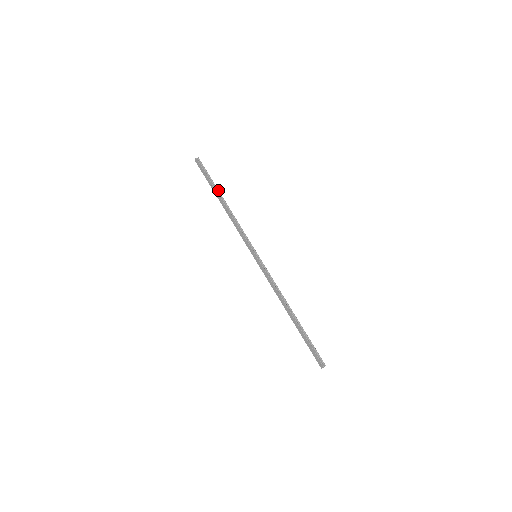
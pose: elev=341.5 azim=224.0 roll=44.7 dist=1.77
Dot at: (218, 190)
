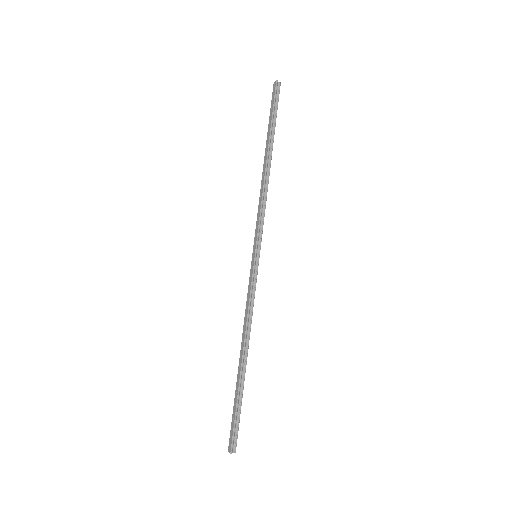
Dot at: (273, 140)
